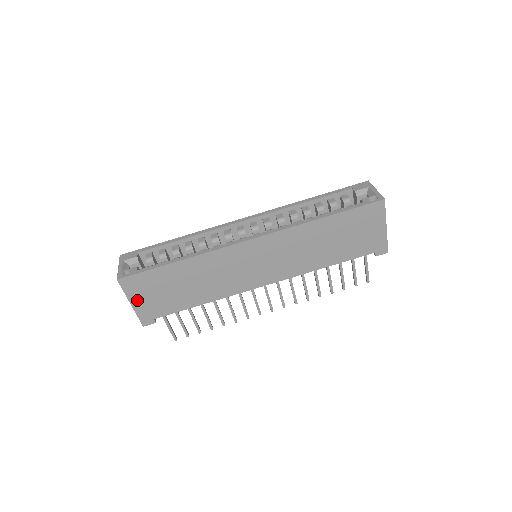
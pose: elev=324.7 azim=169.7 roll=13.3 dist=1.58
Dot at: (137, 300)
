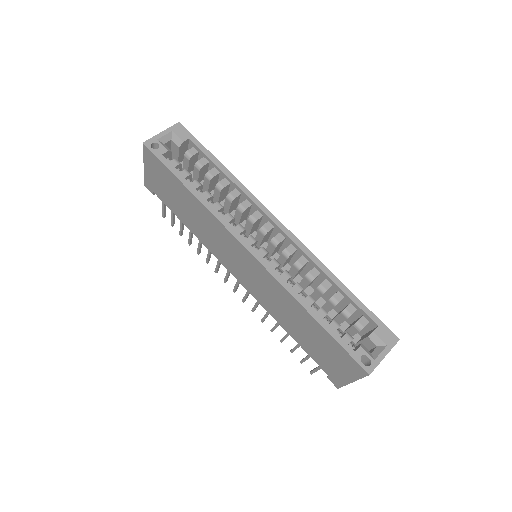
Dot at: (149, 170)
